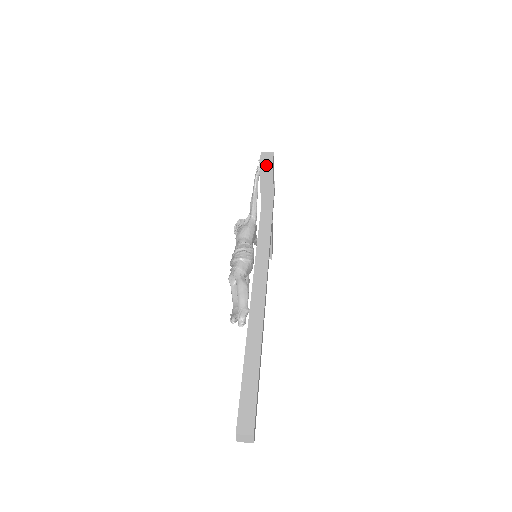
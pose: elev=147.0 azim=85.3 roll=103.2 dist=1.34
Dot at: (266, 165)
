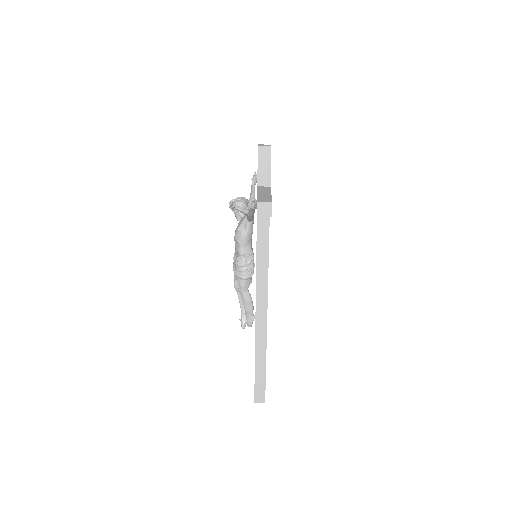
Dot at: occluded
